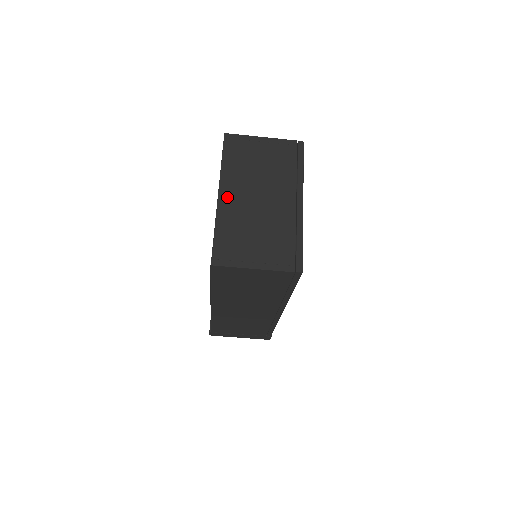
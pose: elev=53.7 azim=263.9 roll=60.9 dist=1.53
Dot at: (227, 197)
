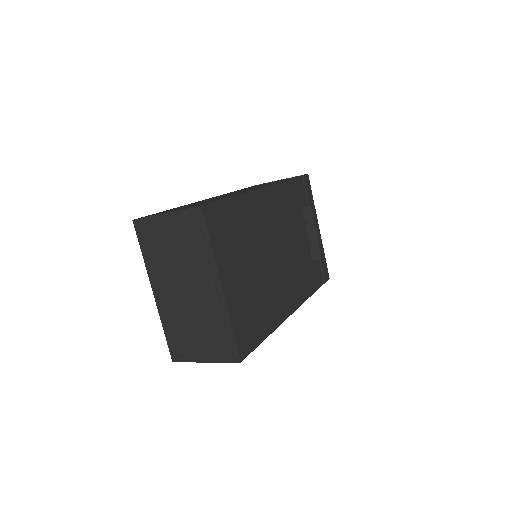
Dot at: (160, 295)
